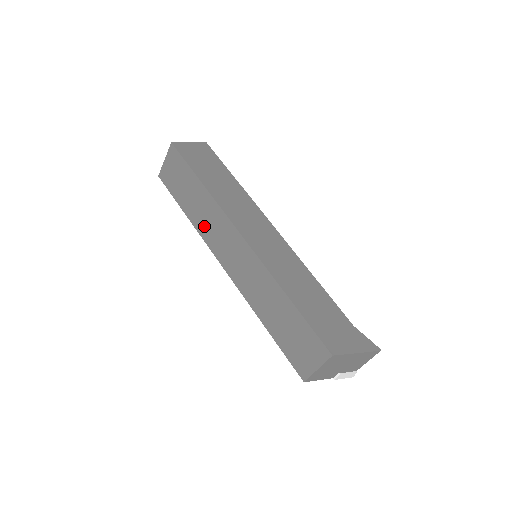
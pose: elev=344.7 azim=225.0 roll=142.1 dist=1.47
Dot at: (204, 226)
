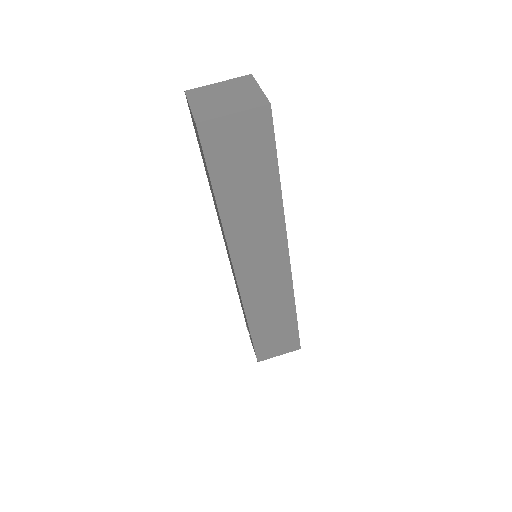
Dot at: (242, 230)
